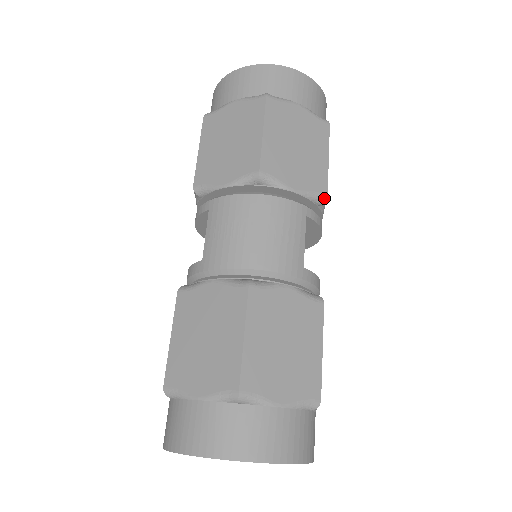
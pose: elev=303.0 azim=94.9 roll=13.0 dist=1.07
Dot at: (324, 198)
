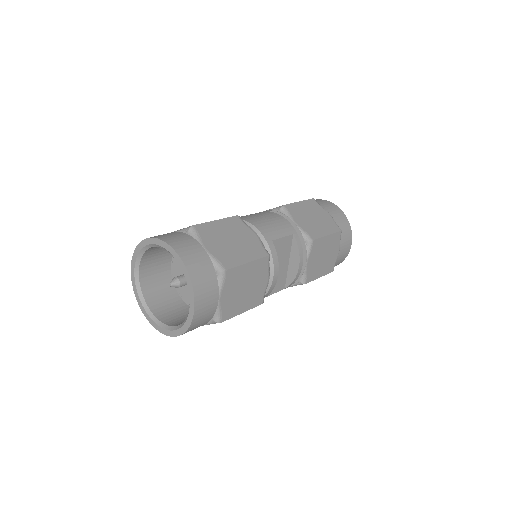
Dot at: (311, 239)
